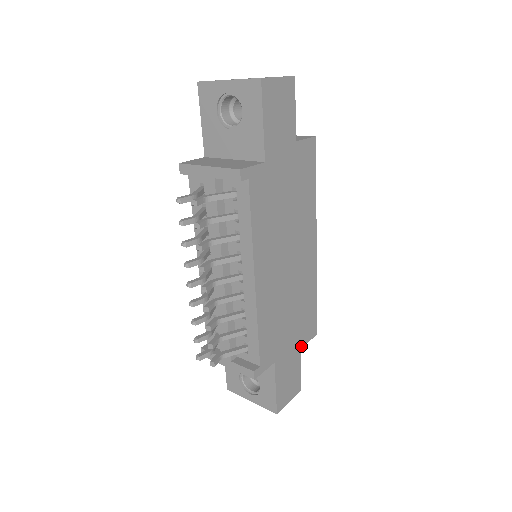
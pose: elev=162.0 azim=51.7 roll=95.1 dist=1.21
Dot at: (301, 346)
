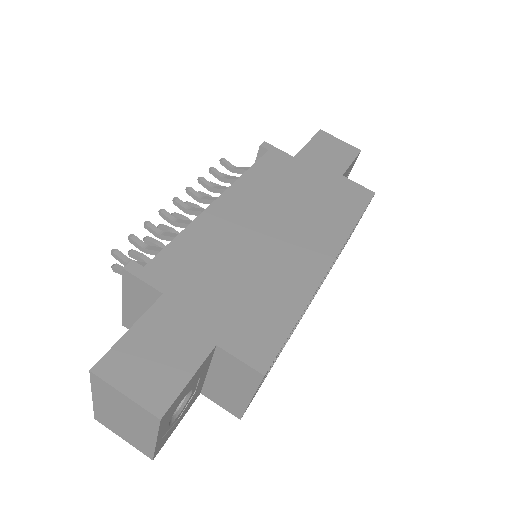
Dot at: (221, 344)
